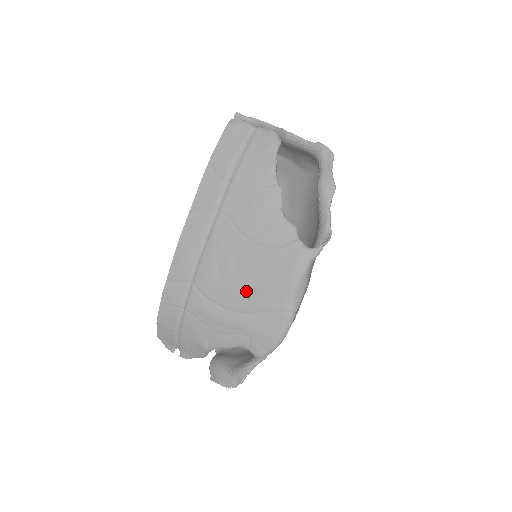
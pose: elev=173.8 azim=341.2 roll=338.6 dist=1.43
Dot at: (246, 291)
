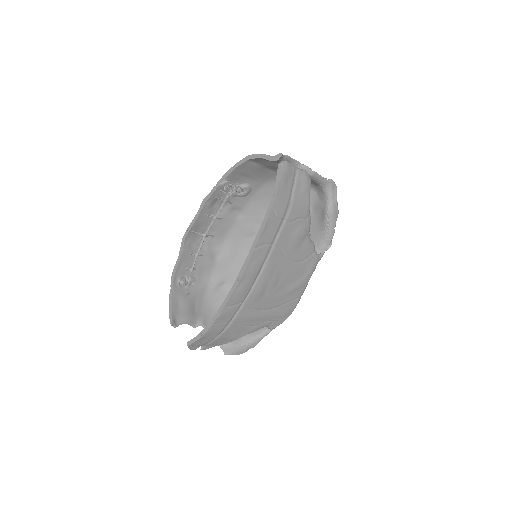
Dot at: (281, 294)
